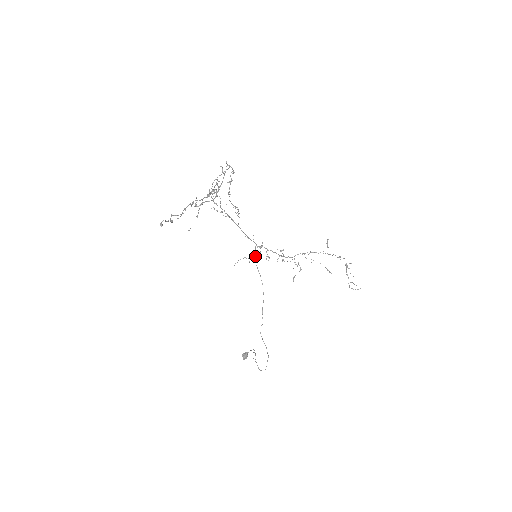
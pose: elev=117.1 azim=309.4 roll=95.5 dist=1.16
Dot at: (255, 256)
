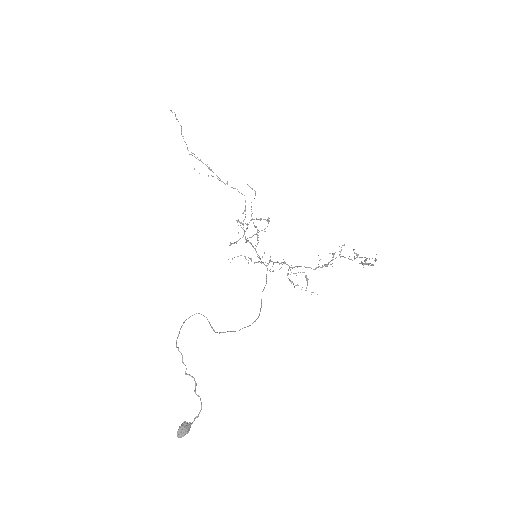
Dot at: occluded
